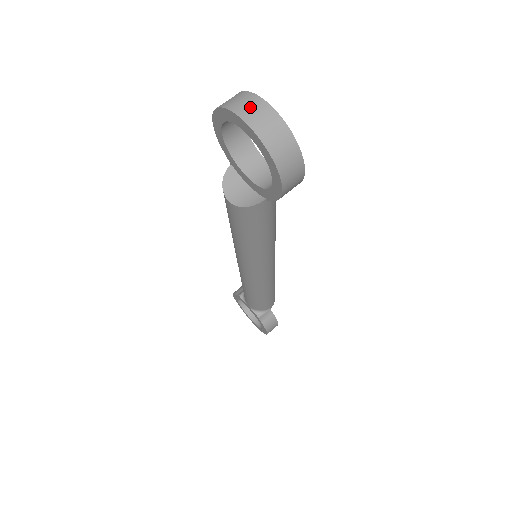
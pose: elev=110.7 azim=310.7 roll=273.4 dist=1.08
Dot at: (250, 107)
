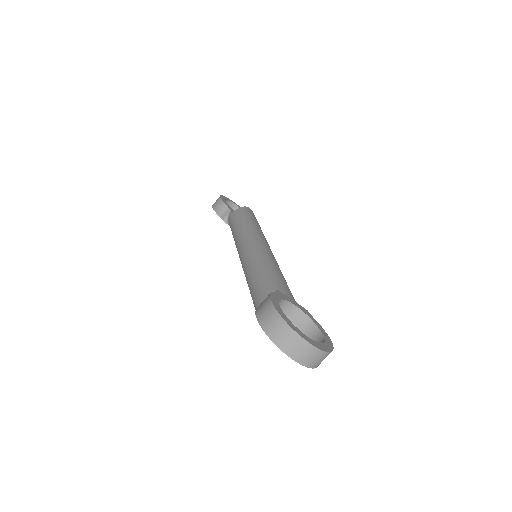
Dot at: (301, 352)
